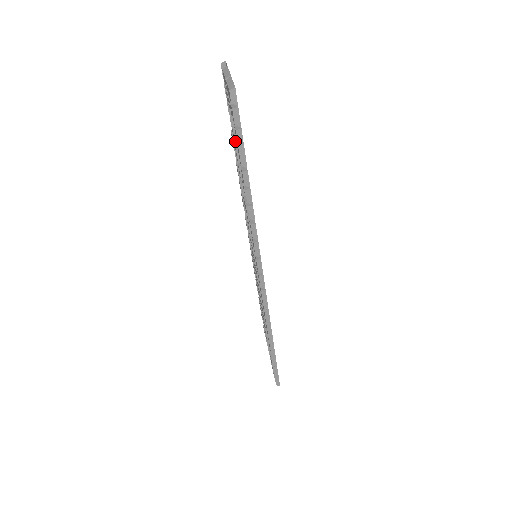
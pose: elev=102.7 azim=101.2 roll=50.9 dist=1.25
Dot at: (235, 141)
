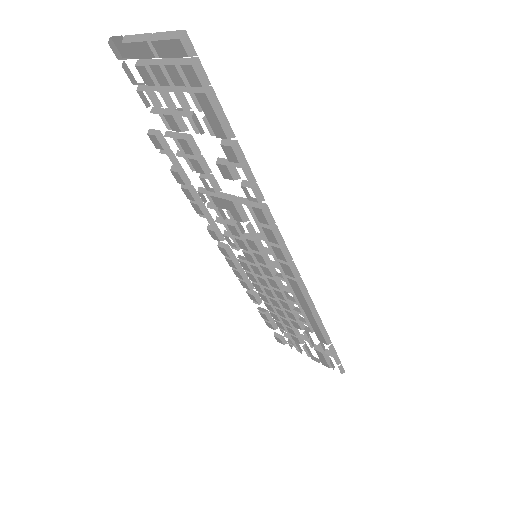
Dot at: occluded
